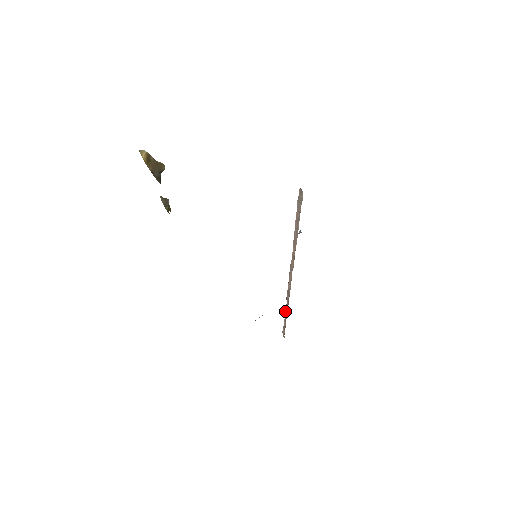
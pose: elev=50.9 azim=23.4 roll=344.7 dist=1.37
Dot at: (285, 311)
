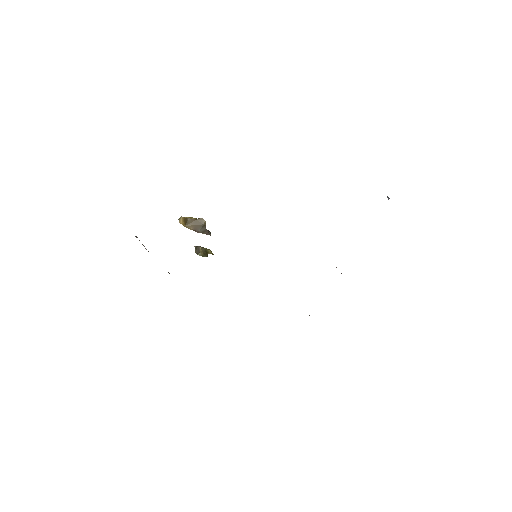
Dot at: occluded
